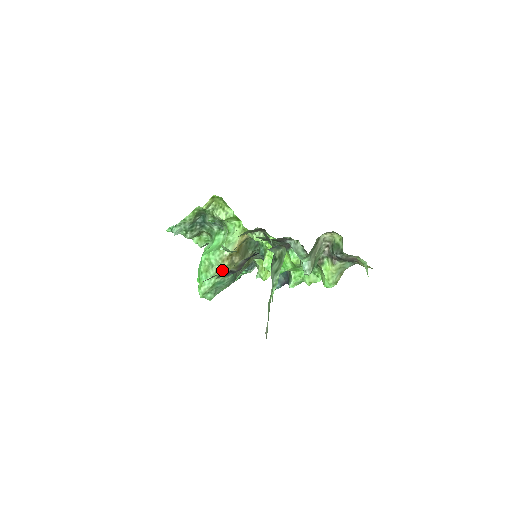
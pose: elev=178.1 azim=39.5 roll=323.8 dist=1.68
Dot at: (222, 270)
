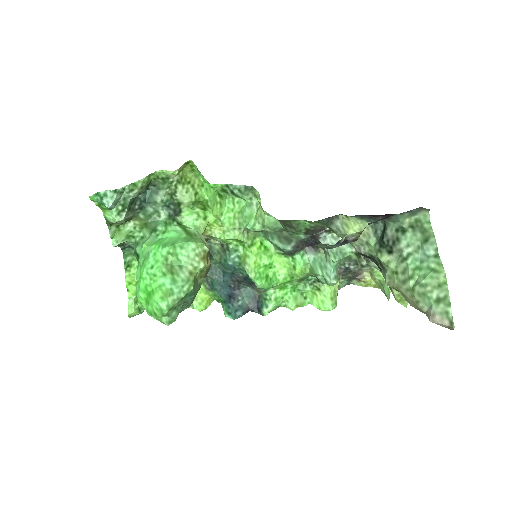
Dot at: (197, 273)
